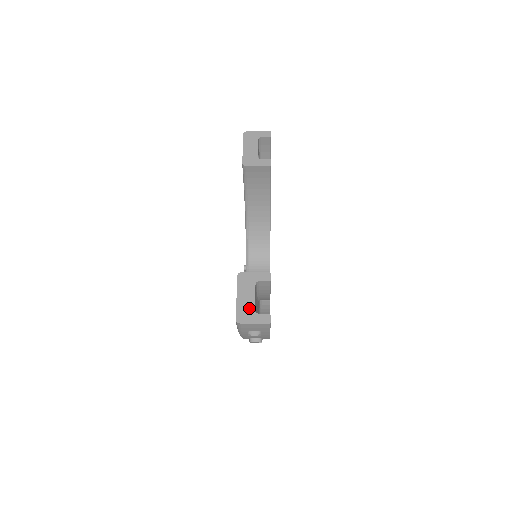
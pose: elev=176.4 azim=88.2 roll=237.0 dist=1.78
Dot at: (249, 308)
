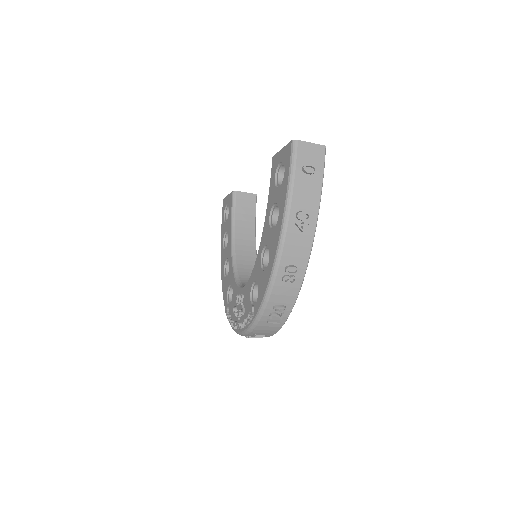
Dot at: occluded
